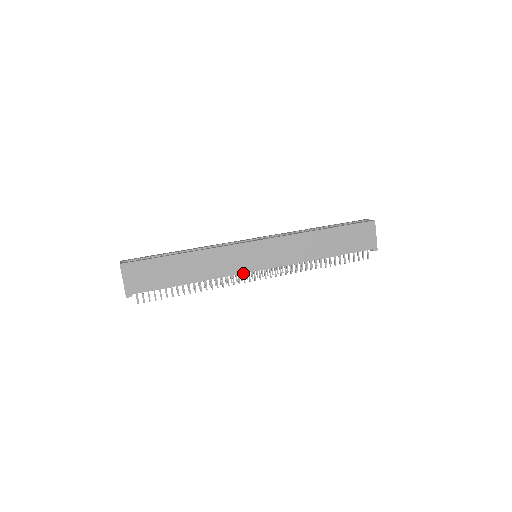
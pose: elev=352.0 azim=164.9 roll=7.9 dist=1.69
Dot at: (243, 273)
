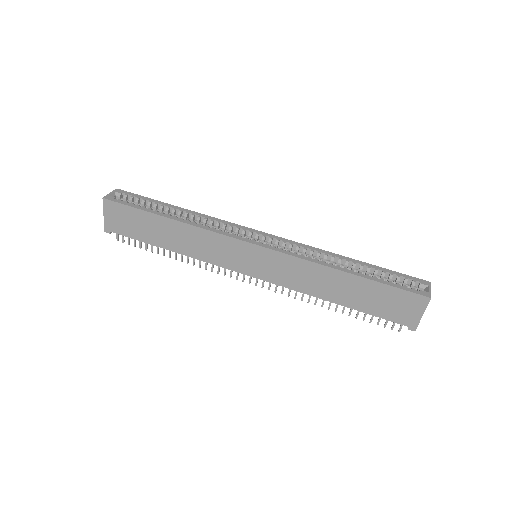
Dot at: (229, 269)
